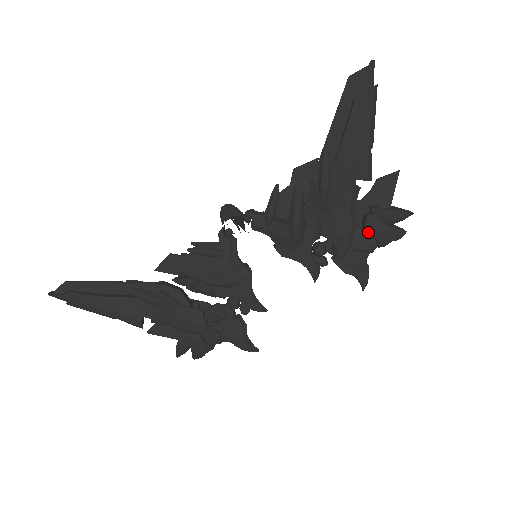
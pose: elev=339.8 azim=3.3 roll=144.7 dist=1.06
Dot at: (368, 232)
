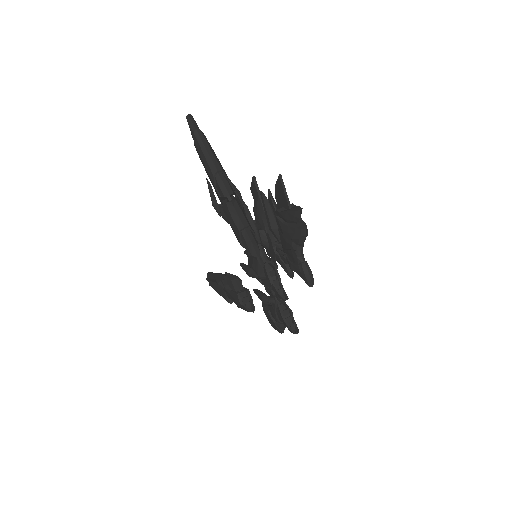
Dot at: occluded
